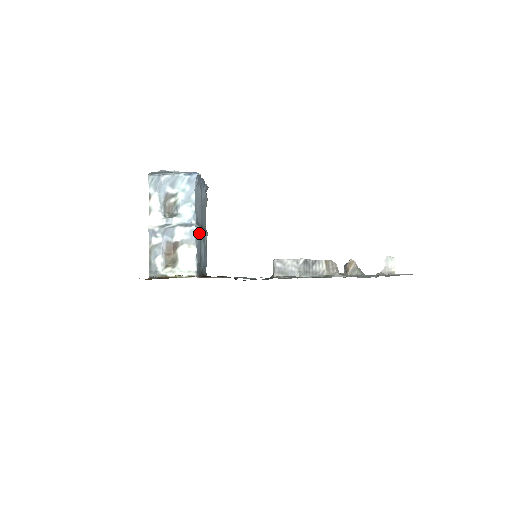
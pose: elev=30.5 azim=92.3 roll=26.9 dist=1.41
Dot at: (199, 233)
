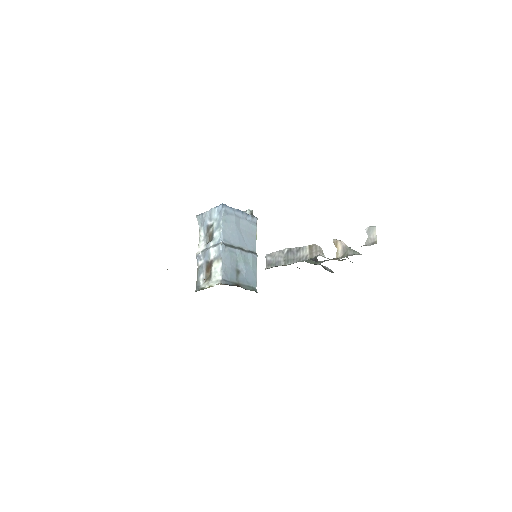
Dot at: (229, 251)
